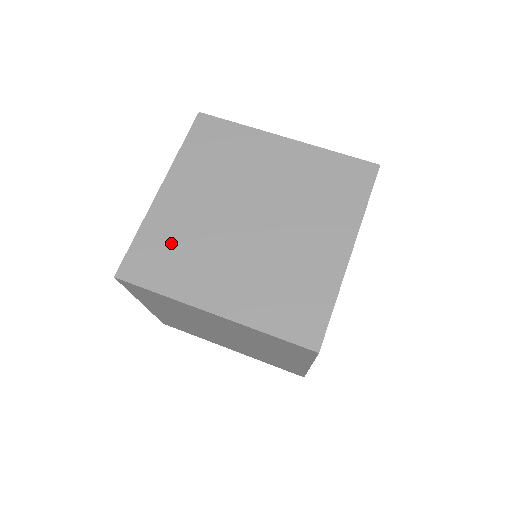
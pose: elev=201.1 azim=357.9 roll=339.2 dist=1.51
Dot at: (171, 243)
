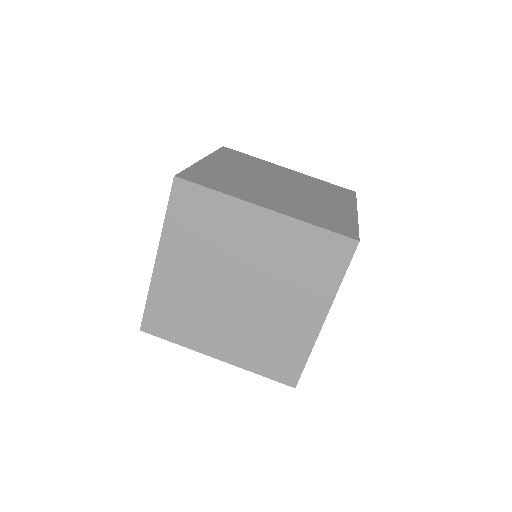
Dot at: (220, 177)
